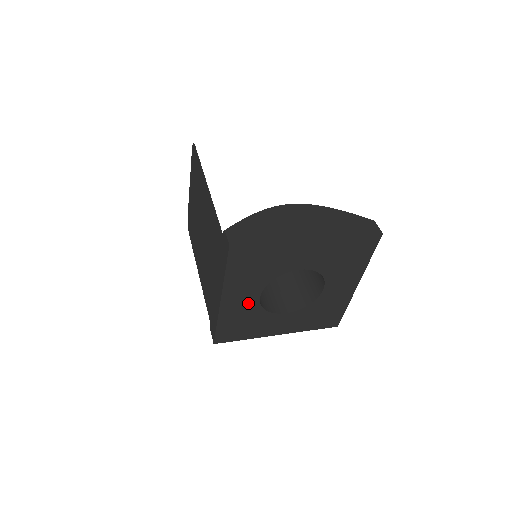
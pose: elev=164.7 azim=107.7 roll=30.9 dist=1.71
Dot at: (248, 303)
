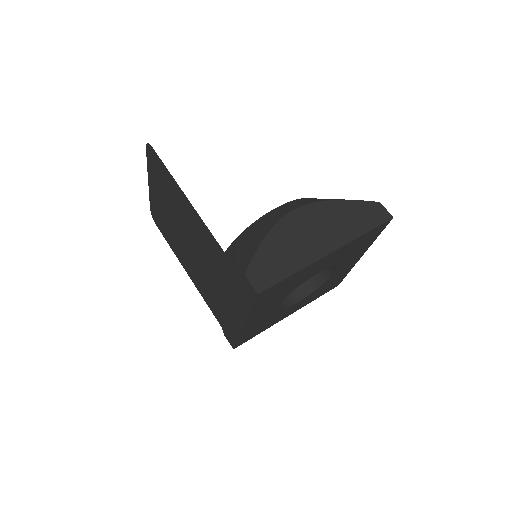
Dot at: (267, 314)
